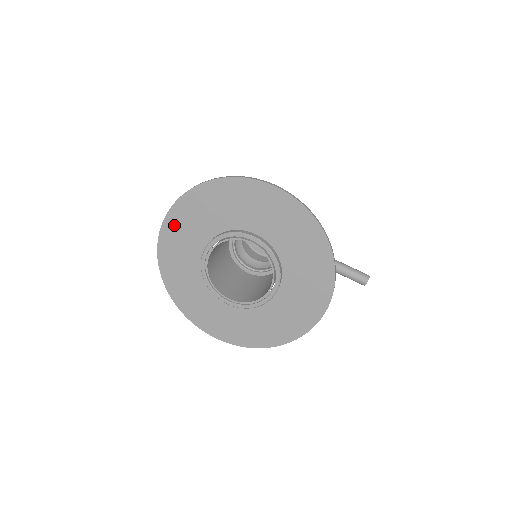
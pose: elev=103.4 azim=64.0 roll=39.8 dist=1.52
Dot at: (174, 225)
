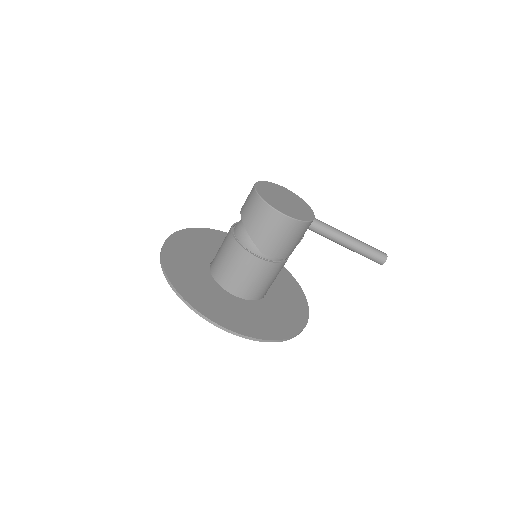
Dot at: (171, 256)
